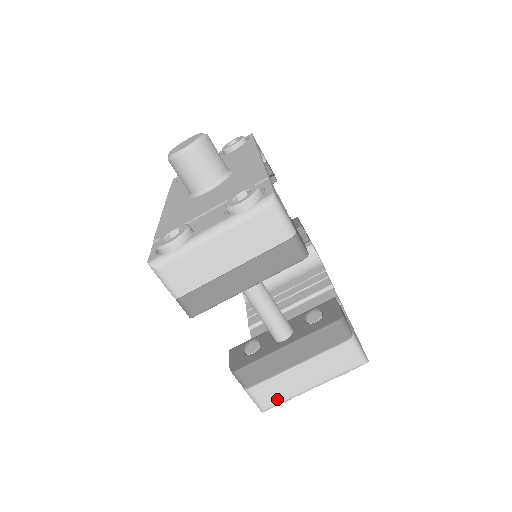
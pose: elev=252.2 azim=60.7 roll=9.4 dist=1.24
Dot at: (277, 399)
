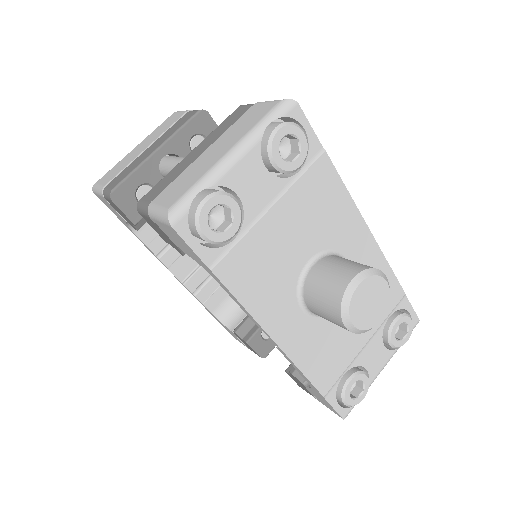
Dot at: (184, 190)
